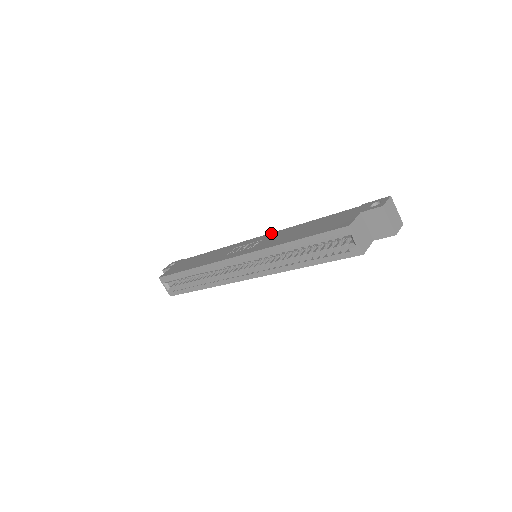
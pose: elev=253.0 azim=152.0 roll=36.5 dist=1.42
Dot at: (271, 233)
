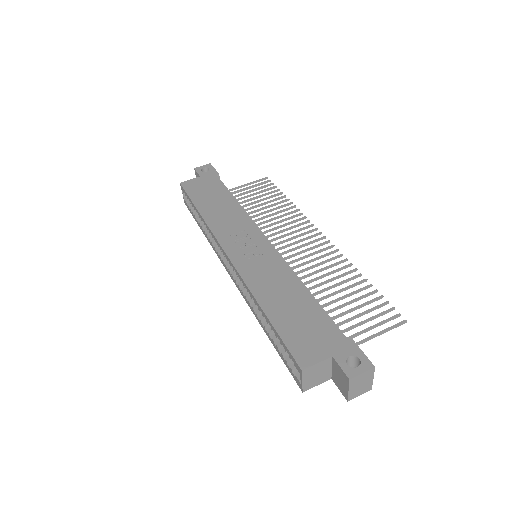
Dot at: (278, 254)
